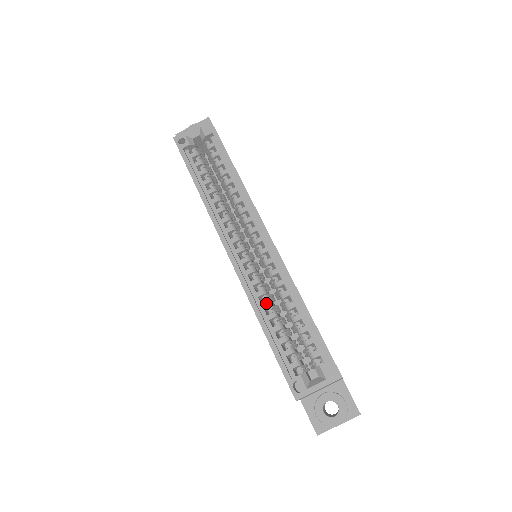
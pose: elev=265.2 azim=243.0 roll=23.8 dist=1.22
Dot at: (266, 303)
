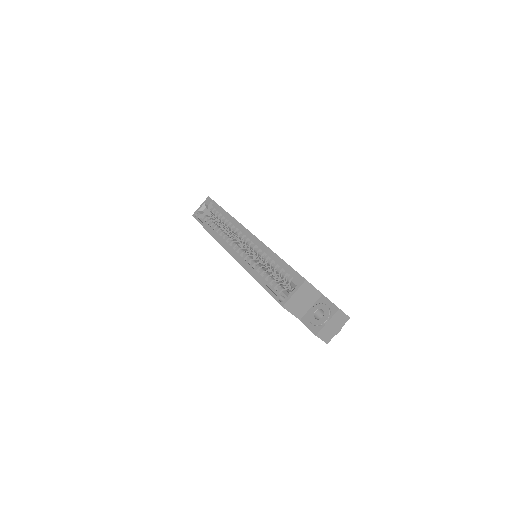
Dot at: (256, 267)
